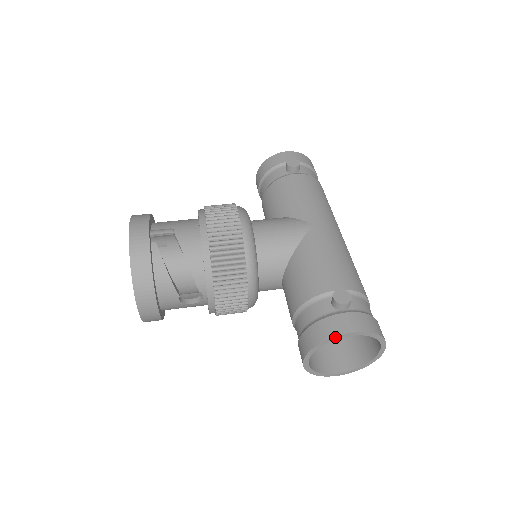
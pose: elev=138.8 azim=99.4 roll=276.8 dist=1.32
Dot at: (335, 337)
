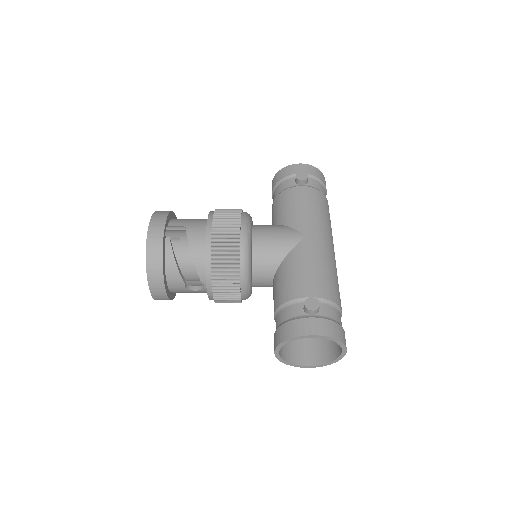
Dot at: (299, 337)
